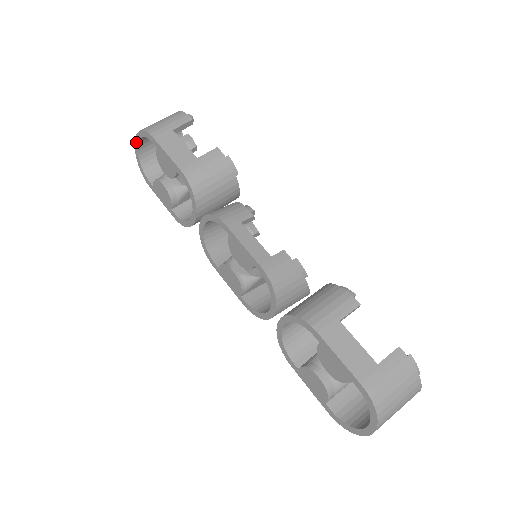
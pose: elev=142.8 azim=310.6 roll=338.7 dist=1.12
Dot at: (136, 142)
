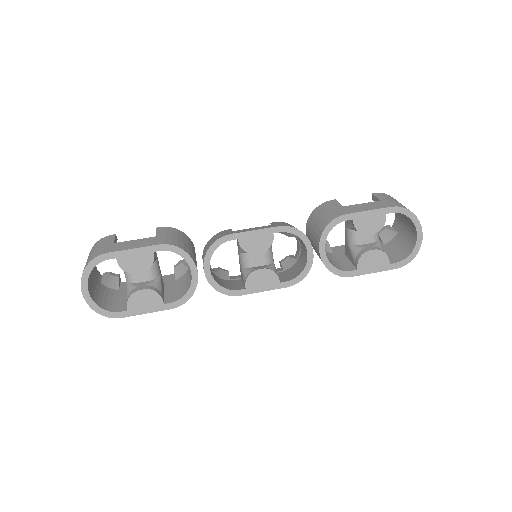
Dot at: (84, 287)
